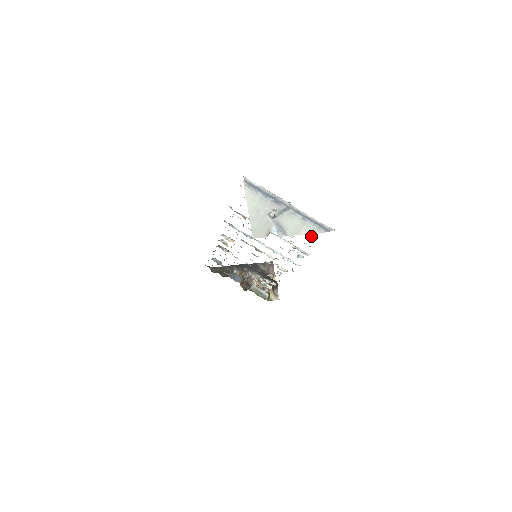
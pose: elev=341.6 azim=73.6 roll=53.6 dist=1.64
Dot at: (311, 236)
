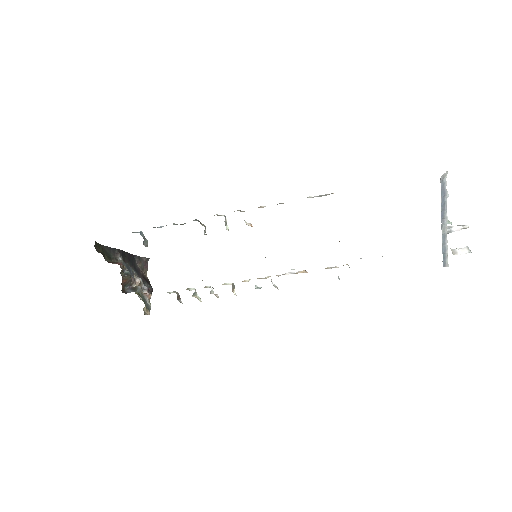
Dot at: occluded
